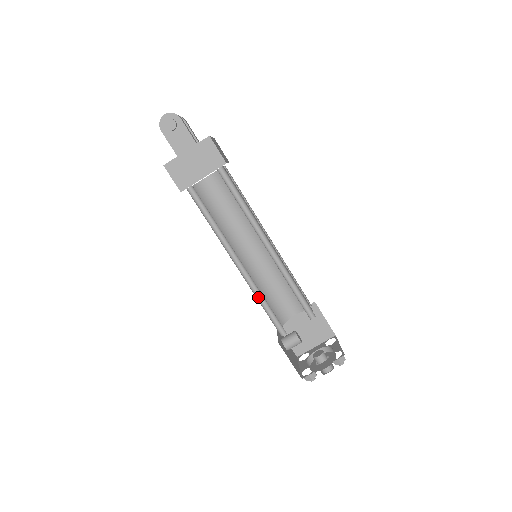
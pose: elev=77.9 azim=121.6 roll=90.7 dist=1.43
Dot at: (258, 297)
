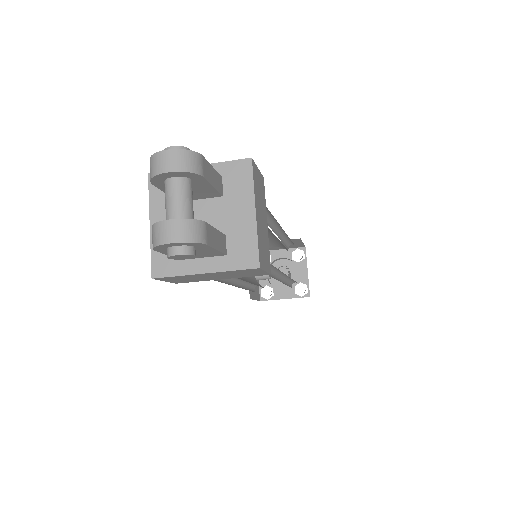
Dot at: (243, 282)
